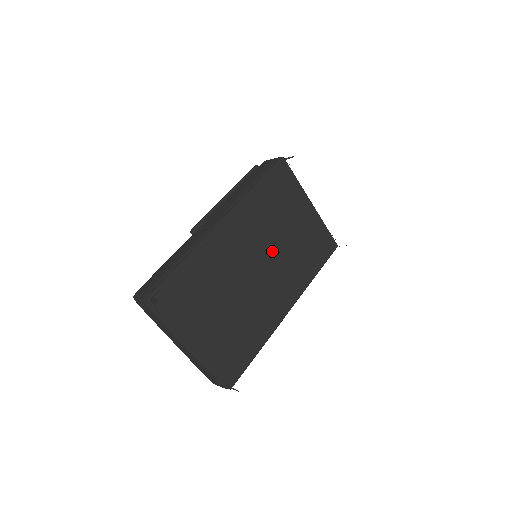
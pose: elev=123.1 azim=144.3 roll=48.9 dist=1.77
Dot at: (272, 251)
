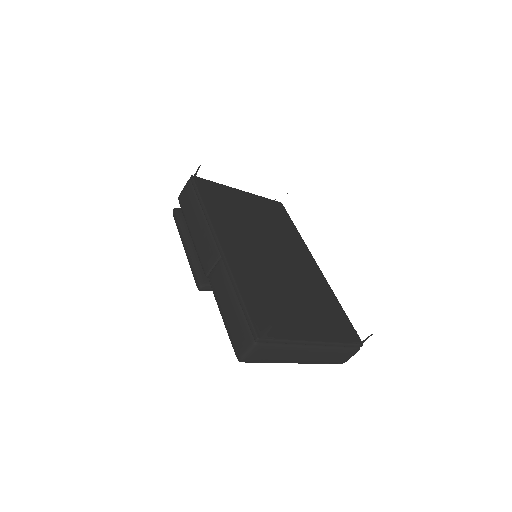
Dot at: (264, 237)
